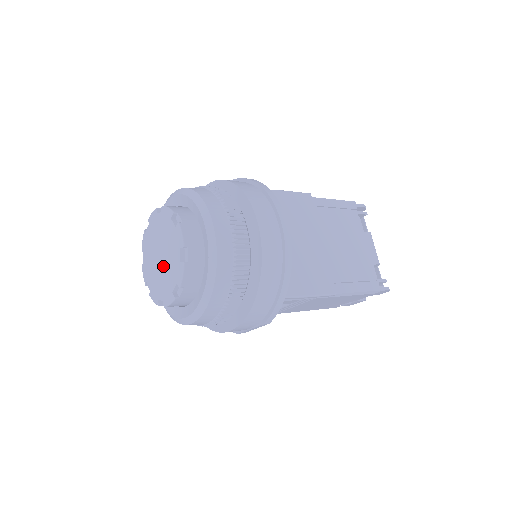
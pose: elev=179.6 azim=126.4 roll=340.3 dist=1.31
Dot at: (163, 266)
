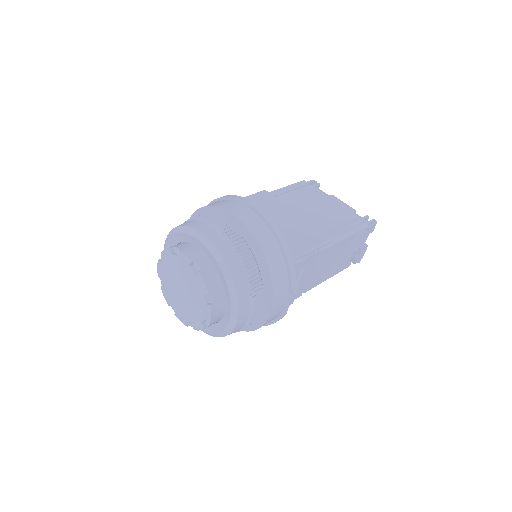
Dot at: (187, 293)
